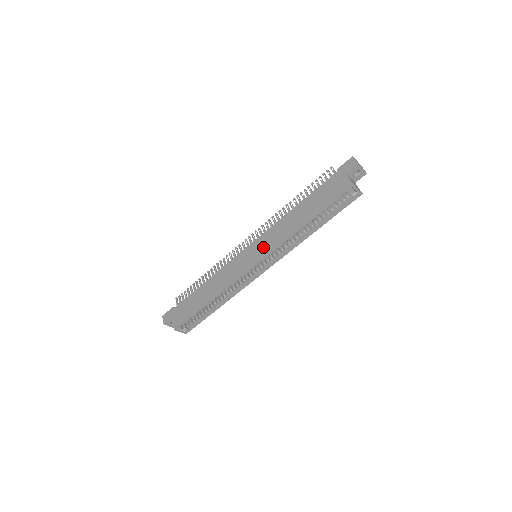
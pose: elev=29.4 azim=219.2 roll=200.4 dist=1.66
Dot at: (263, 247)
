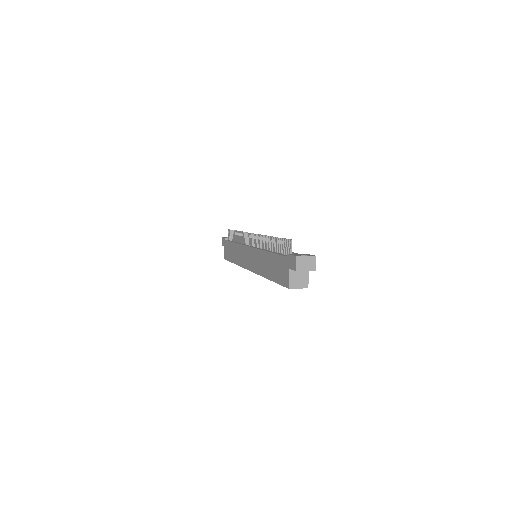
Dot at: (252, 262)
